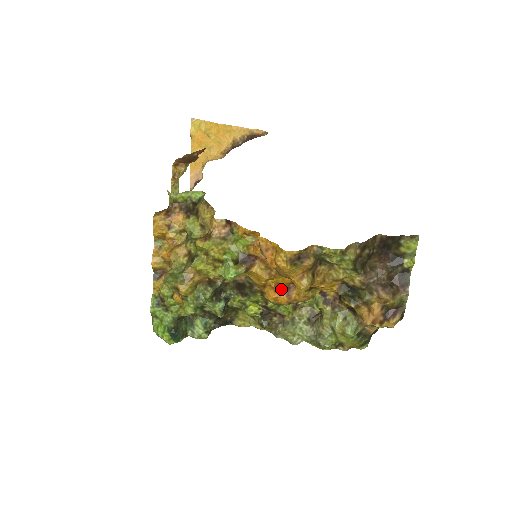
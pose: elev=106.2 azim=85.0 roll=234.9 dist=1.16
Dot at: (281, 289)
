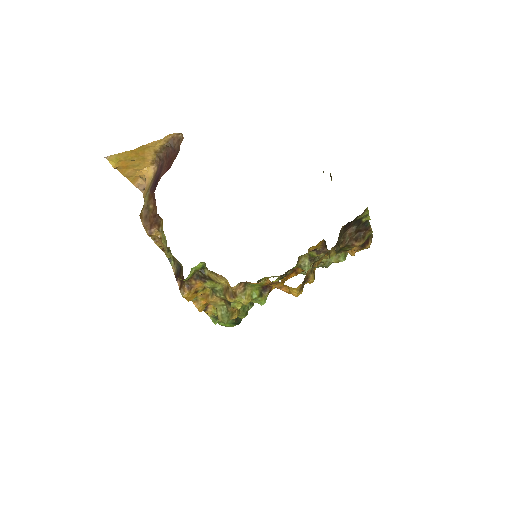
Dot at: (290, 274)
